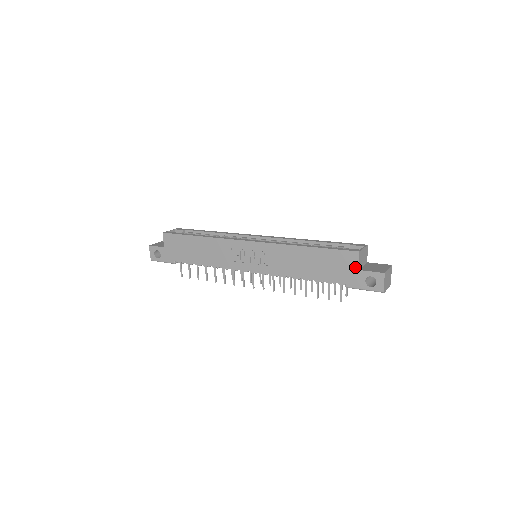
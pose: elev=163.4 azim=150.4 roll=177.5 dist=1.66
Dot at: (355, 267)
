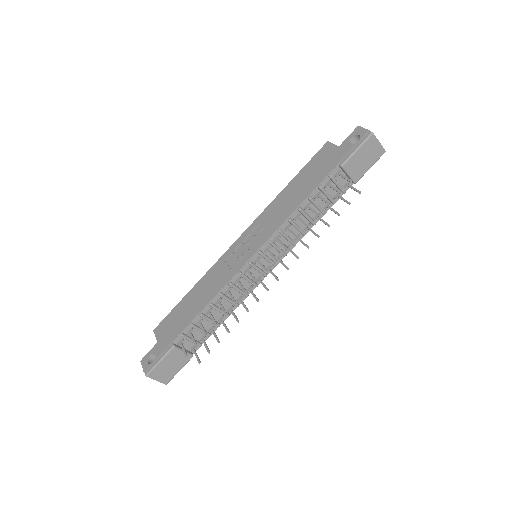
Dot at: (334, 149)
